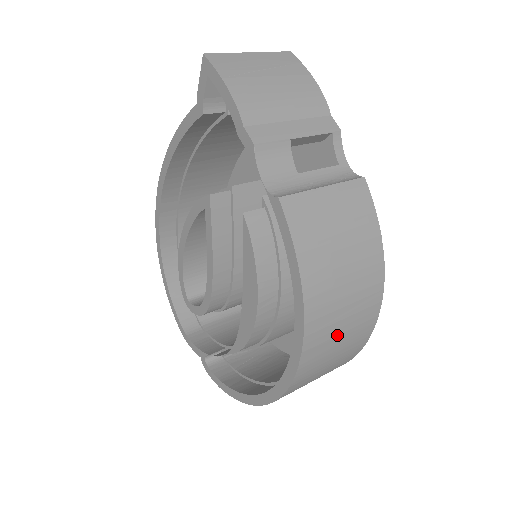
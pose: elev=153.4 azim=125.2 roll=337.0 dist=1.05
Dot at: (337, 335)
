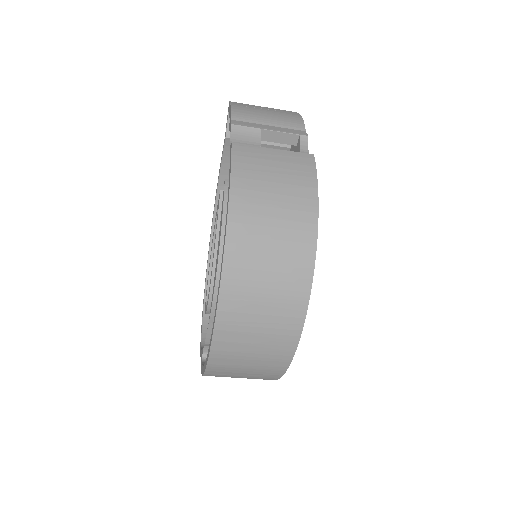
Dot at: (264, 254)
